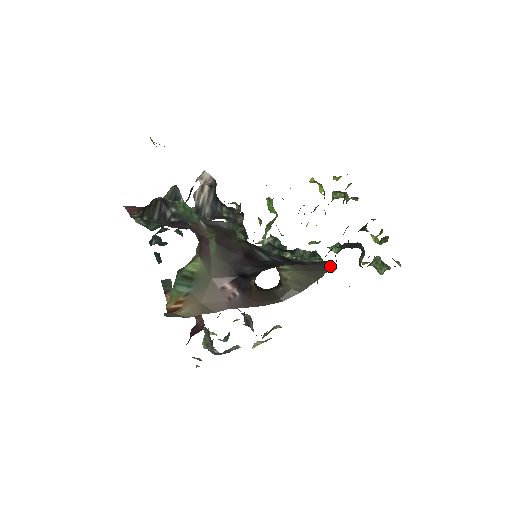
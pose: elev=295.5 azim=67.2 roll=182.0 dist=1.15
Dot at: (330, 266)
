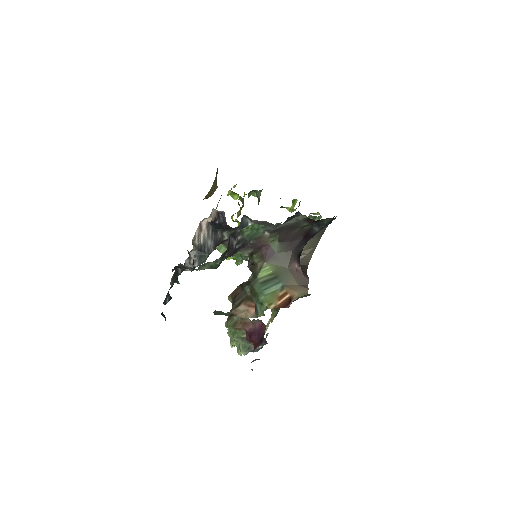
Dot at: occluded
